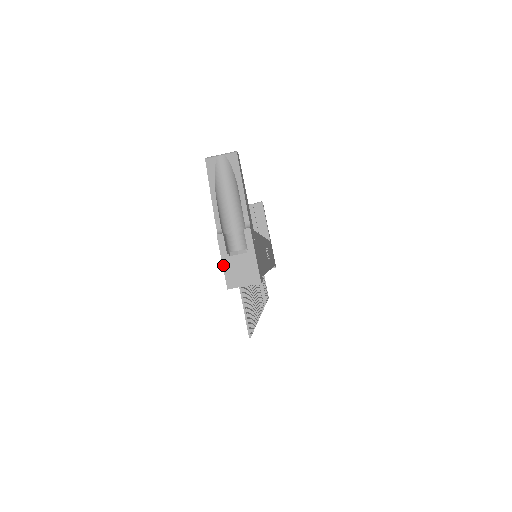
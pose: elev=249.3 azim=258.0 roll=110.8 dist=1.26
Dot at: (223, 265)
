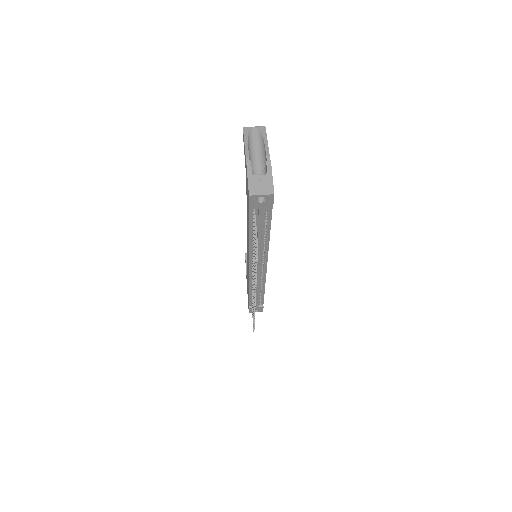
Dot at: (248, 180)
